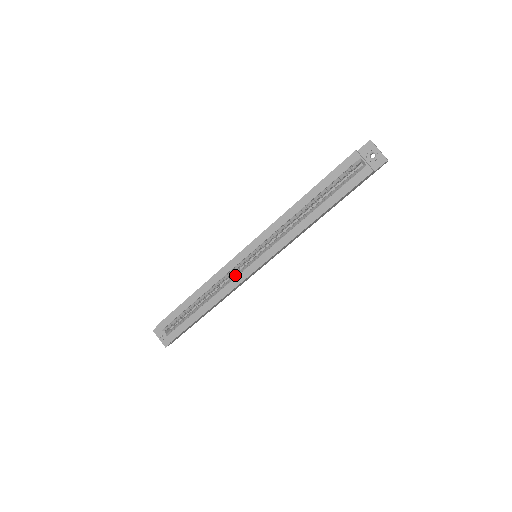
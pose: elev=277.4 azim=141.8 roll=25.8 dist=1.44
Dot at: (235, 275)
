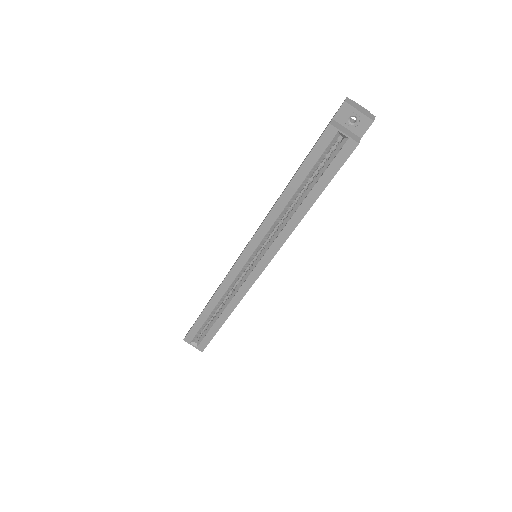
Dot at: (241, 282)
